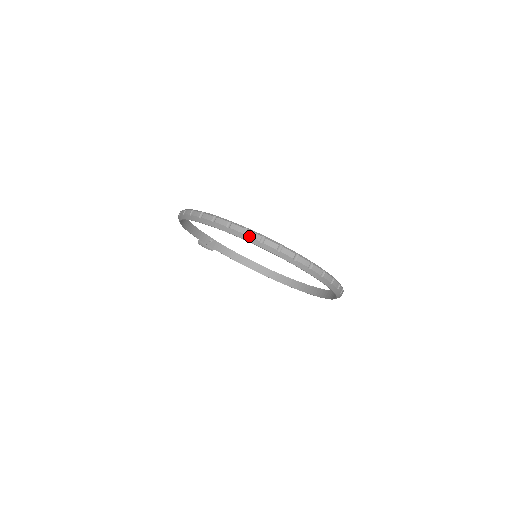
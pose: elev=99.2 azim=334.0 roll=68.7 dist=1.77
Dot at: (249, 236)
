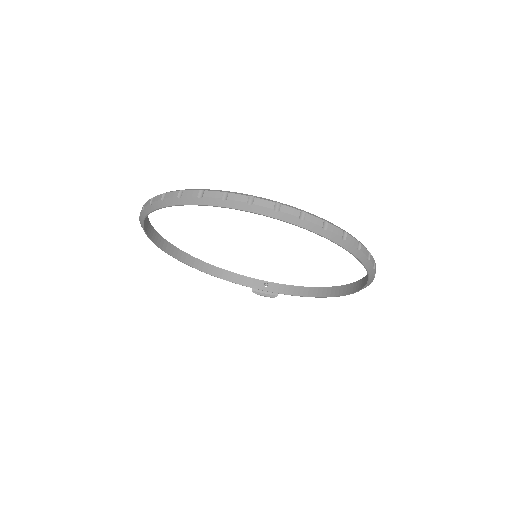
Dot at: (144, 207)
